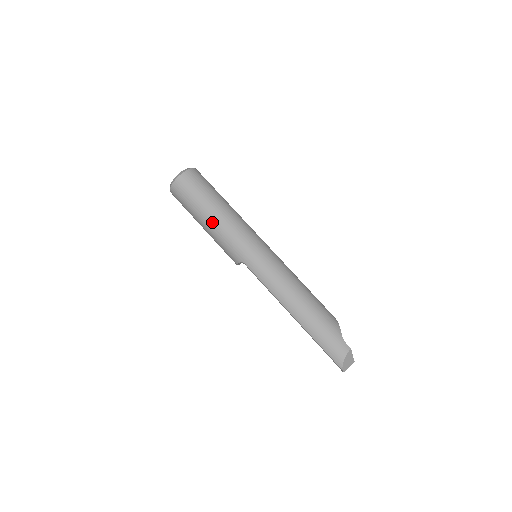
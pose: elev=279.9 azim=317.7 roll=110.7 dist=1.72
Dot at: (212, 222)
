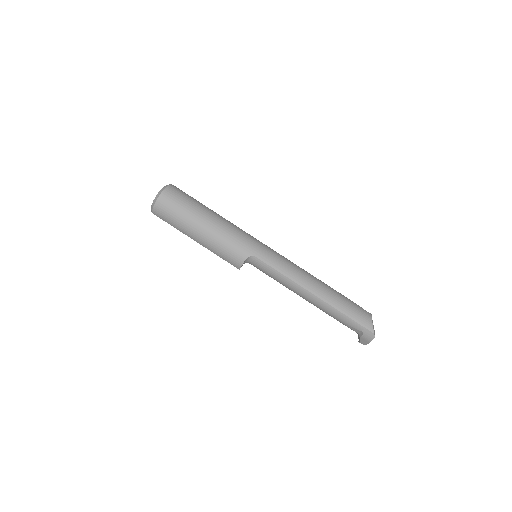
Dot at: (212, 223)
